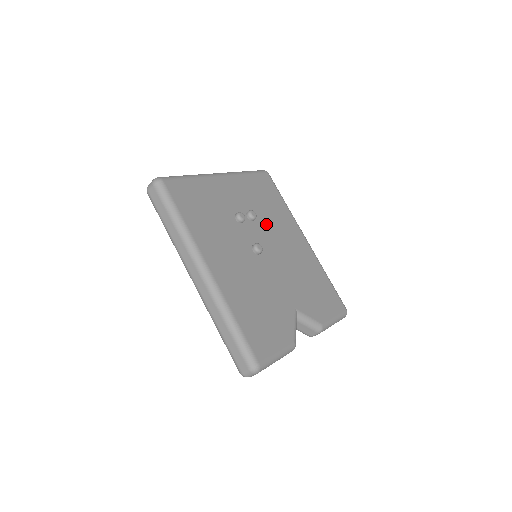
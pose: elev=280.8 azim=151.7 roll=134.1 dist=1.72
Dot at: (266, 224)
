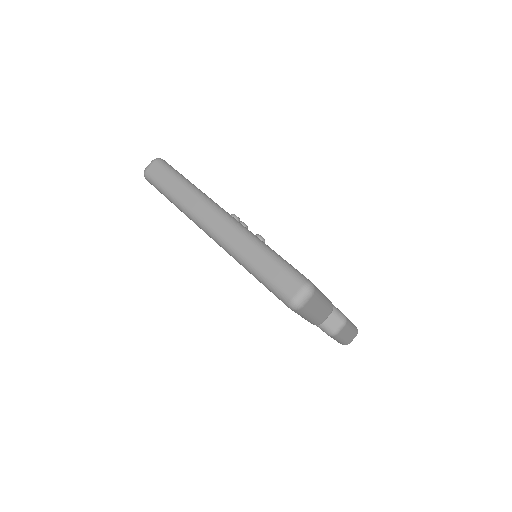
Dot at: occluded
